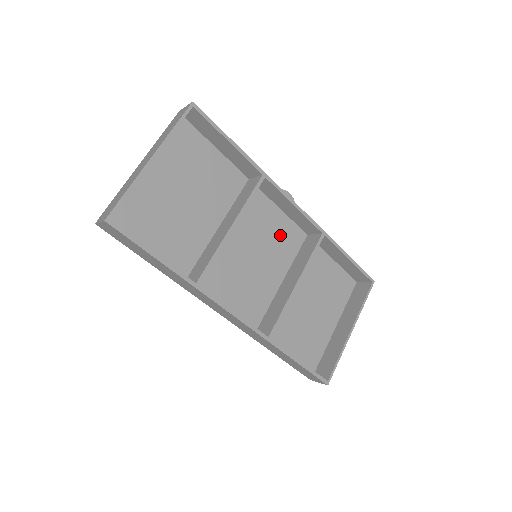
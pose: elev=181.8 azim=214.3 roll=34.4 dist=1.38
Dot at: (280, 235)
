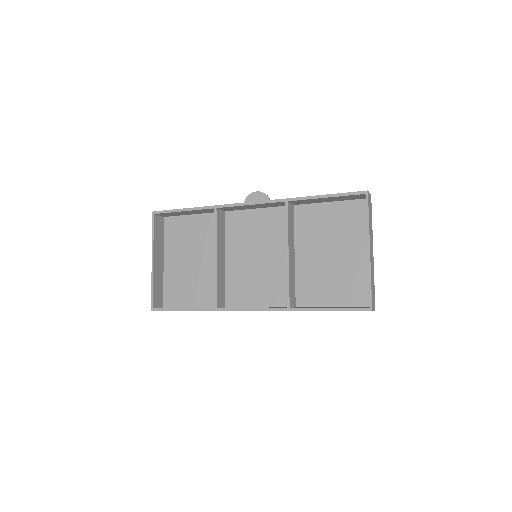
Dot at: (268, 226)
